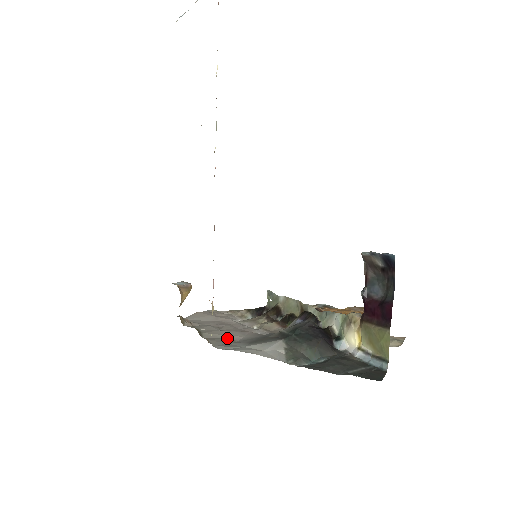
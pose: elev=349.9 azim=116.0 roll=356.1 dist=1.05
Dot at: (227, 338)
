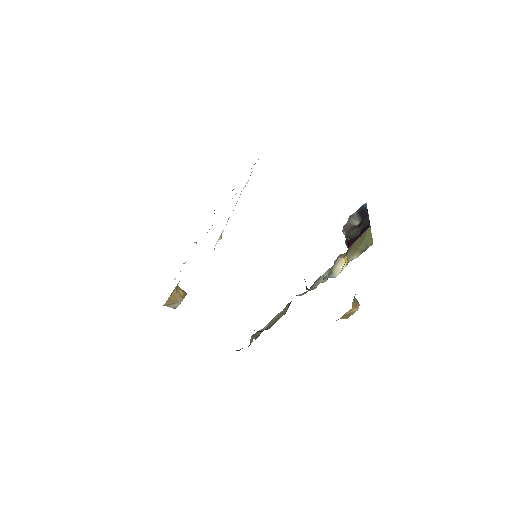
Dot at: occluded
